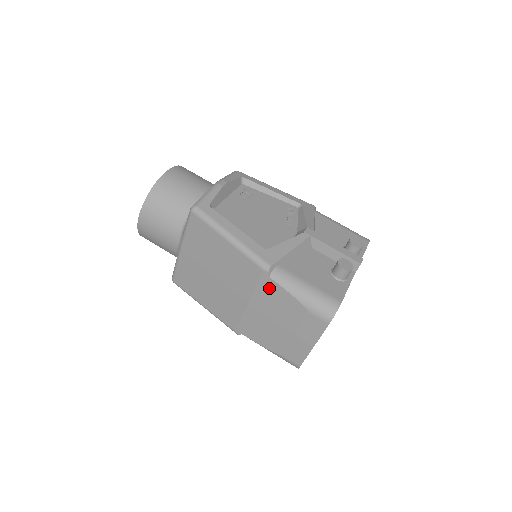
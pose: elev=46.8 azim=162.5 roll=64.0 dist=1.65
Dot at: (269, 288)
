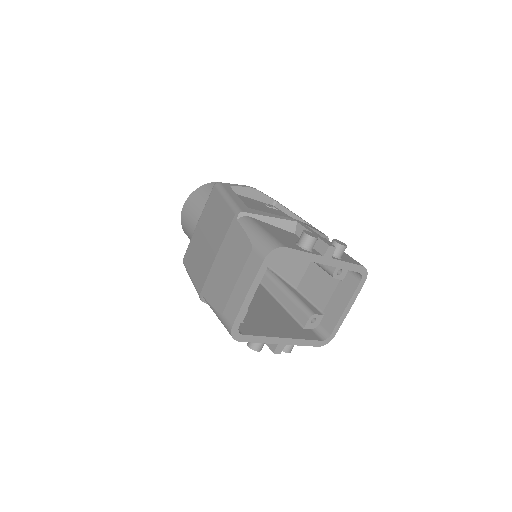
Dot at: (234, 232)
